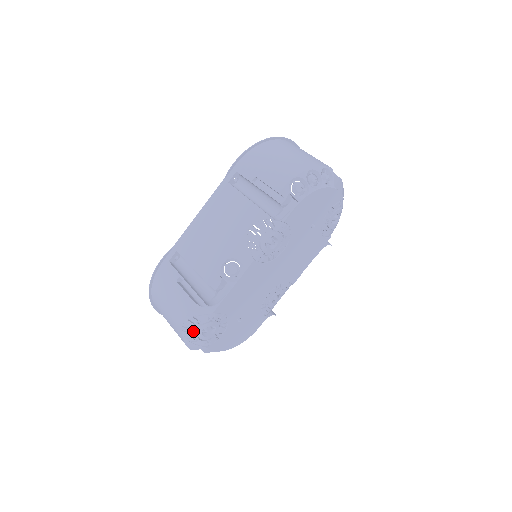
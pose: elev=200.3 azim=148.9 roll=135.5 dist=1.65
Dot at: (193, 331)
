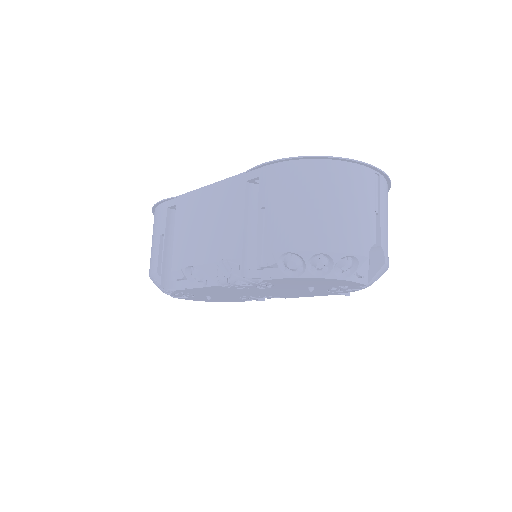
Dot at: occluded
